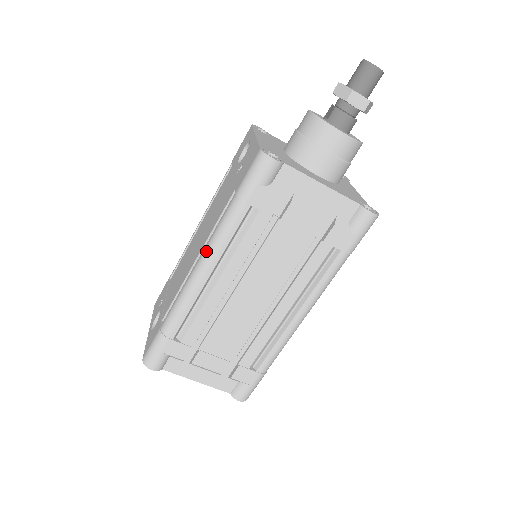
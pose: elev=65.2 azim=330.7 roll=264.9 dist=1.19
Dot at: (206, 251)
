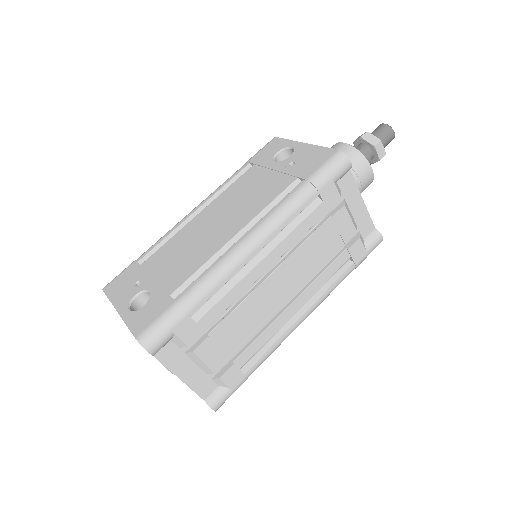
Dot at: (263, 225)
